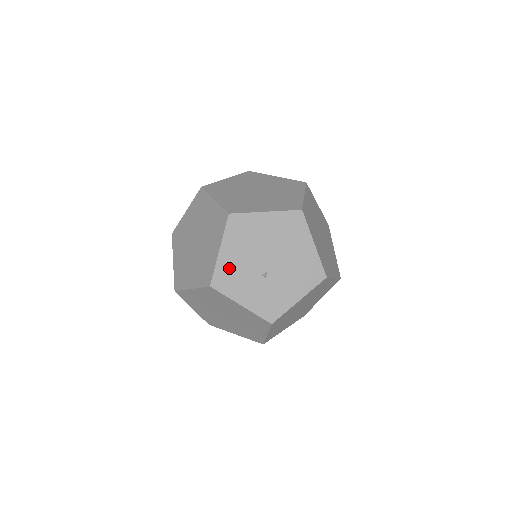
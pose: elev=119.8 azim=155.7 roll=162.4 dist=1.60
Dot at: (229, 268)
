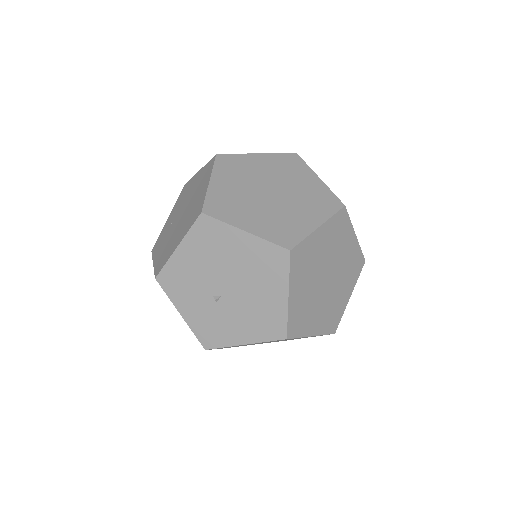
Dot at: (181, 271)
